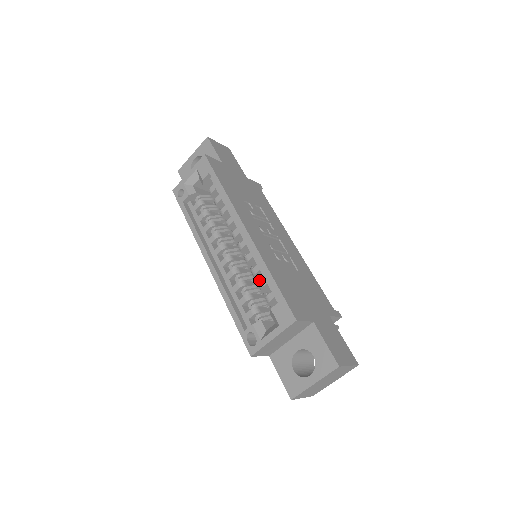
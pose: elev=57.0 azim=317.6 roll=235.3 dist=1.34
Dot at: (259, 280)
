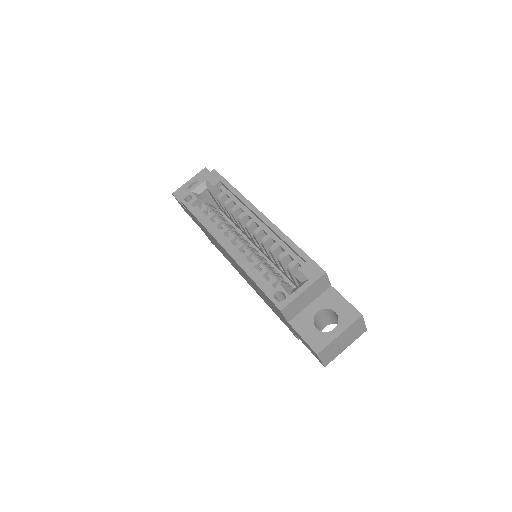
Dot at: occluded
